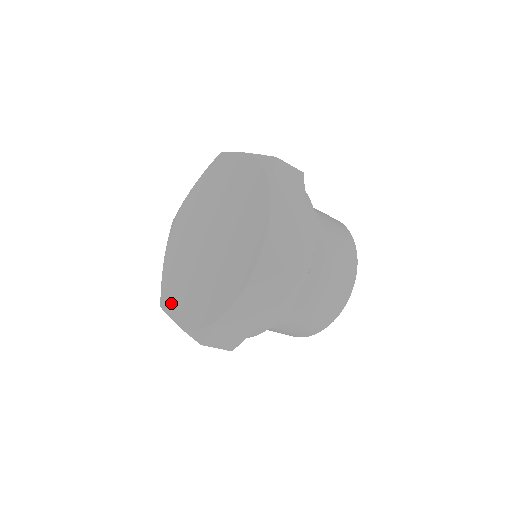
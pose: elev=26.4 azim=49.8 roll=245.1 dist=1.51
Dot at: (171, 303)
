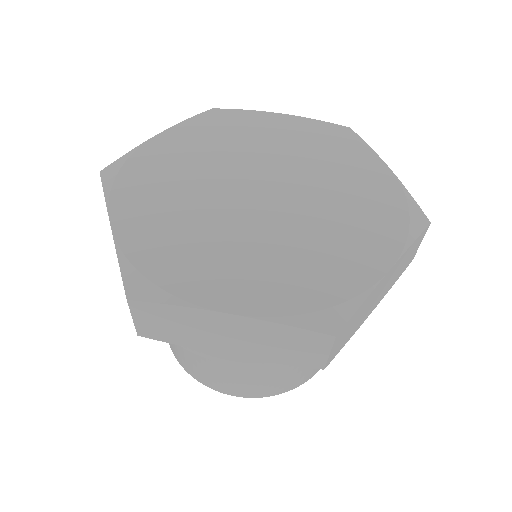
Dot at: (189, 283)
